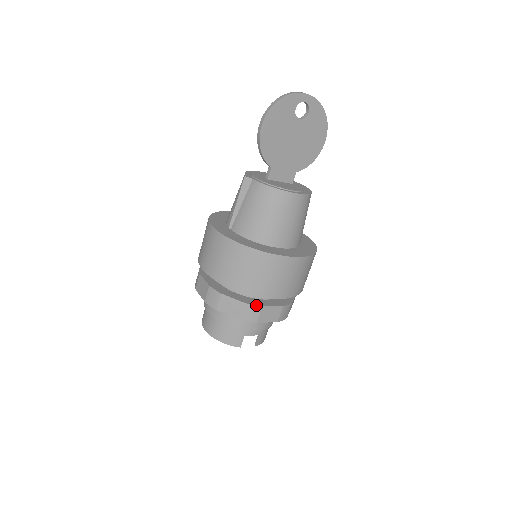
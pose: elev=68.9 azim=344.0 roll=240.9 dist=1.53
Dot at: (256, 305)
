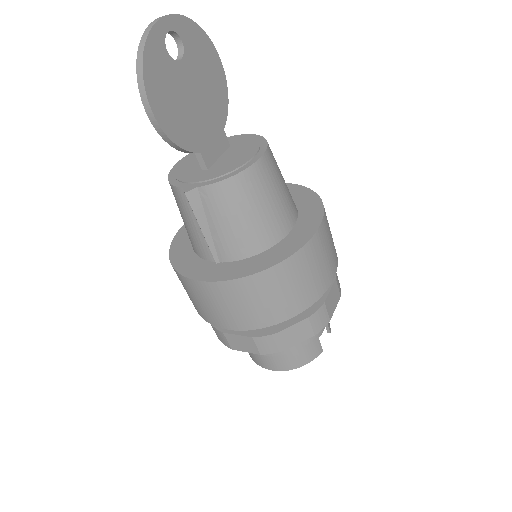
Dot at: (319, 308)
